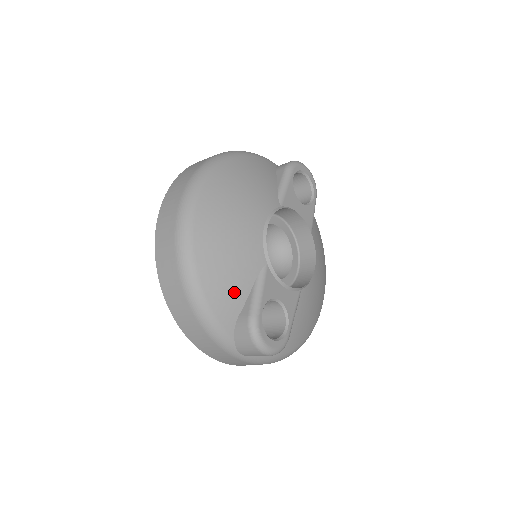
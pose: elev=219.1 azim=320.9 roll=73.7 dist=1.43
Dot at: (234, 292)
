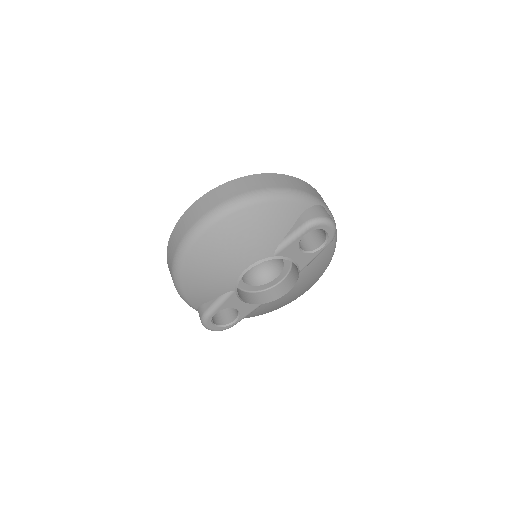
Dot at: (203, 295)
